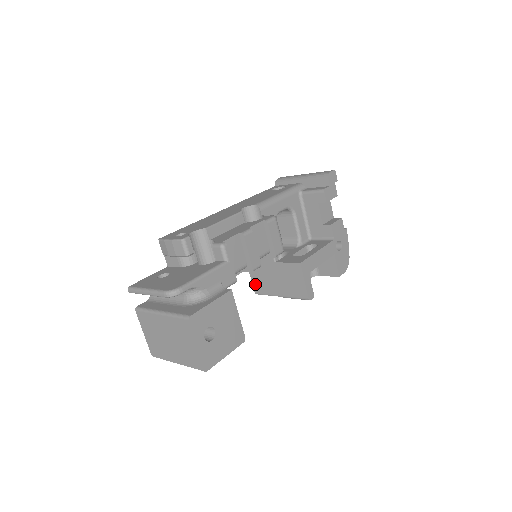
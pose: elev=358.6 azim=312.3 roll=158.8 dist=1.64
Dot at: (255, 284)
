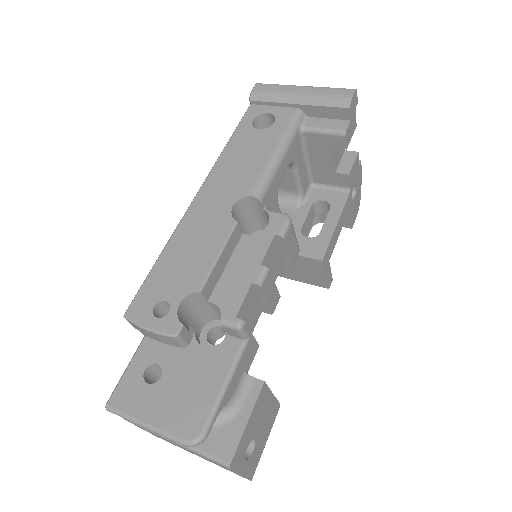
Dot at: occluded
